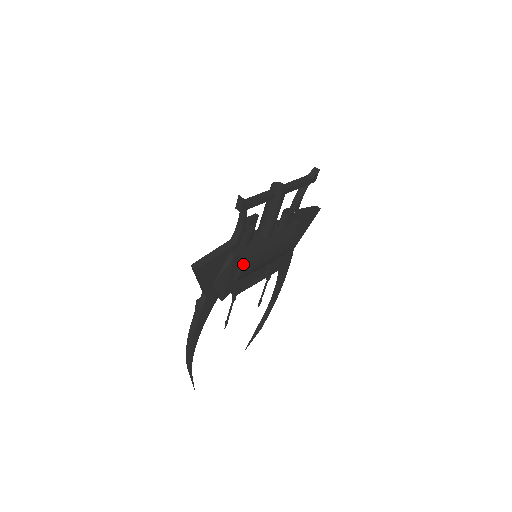
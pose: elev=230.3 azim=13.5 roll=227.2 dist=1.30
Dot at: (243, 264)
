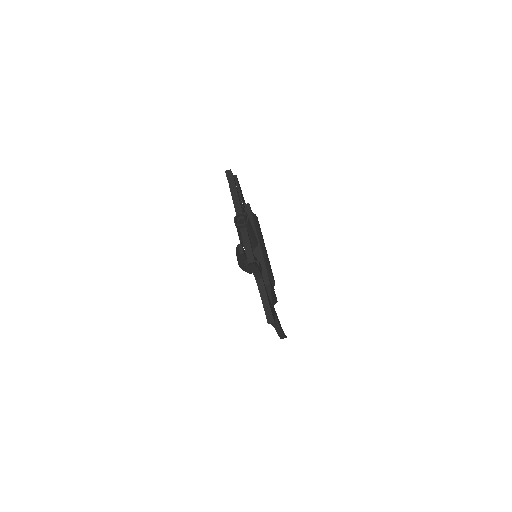
Dot at: (272, 277)
